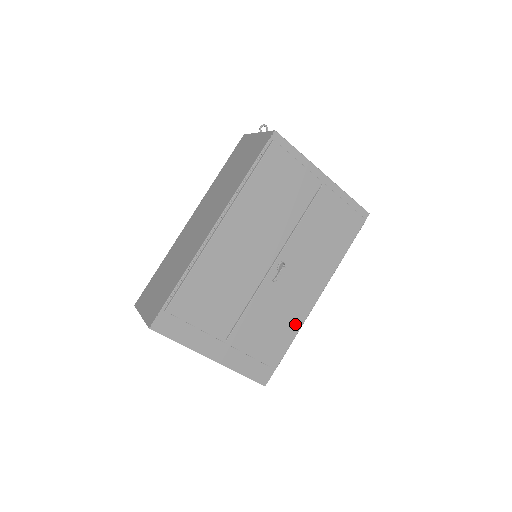
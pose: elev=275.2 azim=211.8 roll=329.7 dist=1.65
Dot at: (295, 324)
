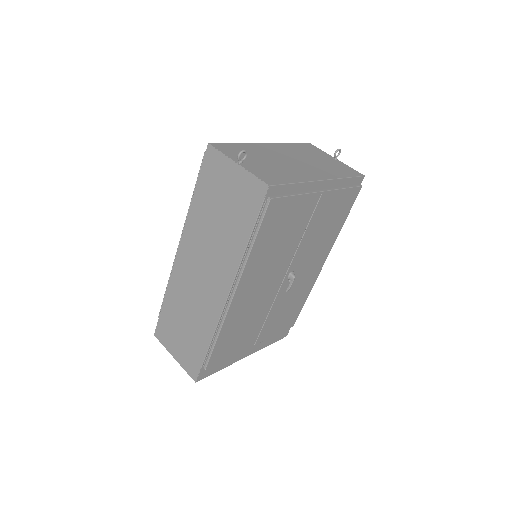
Dot at: (305, 295)
